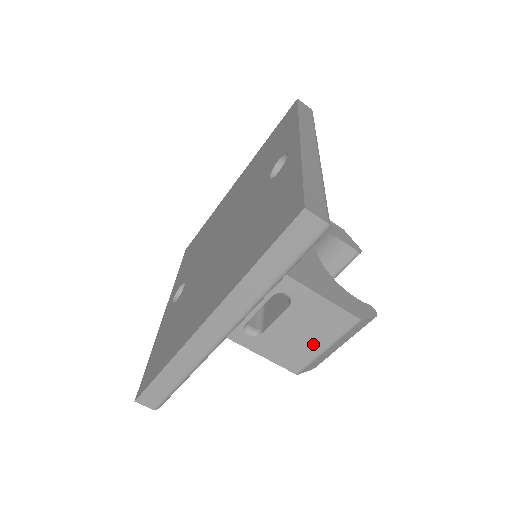
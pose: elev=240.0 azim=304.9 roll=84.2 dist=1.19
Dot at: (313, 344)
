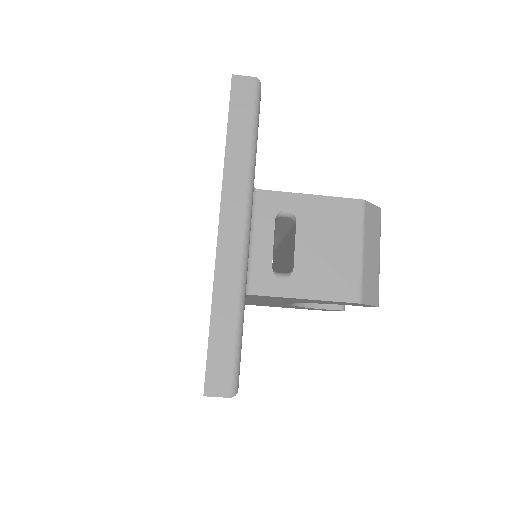
Dot at: (346, 253)
